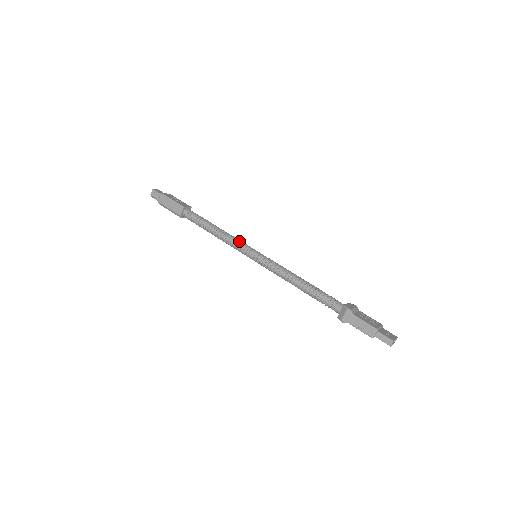
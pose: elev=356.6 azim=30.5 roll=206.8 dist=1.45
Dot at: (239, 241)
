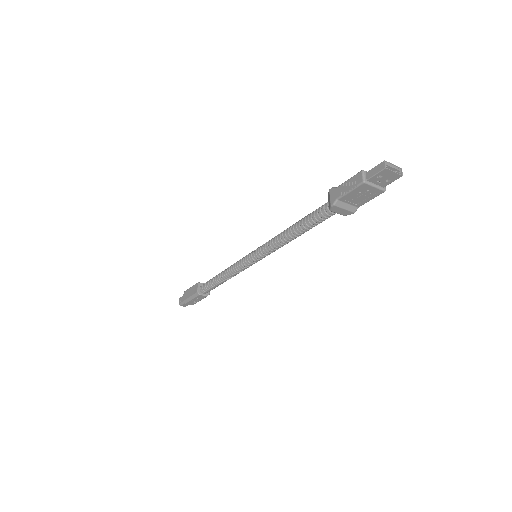
Dot at: occluded
